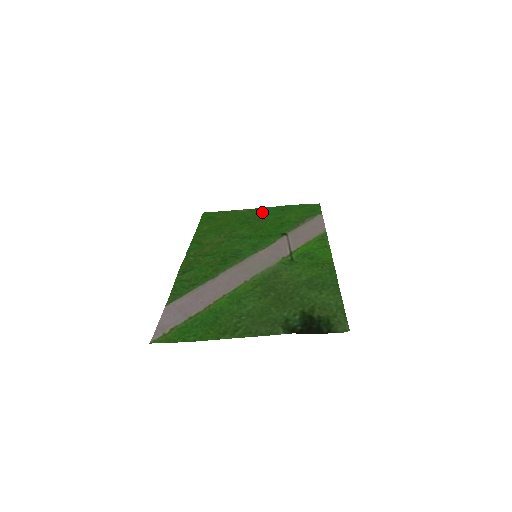
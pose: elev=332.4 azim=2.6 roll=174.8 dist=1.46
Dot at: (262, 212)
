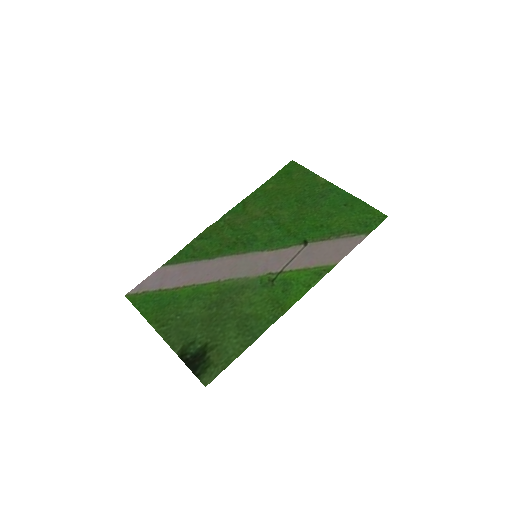
Dot at: (329, 194)
